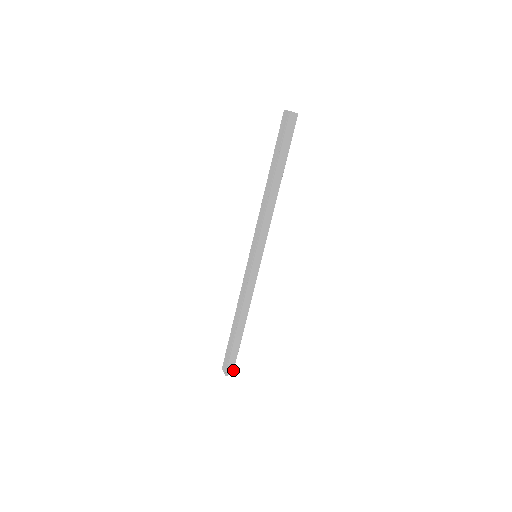
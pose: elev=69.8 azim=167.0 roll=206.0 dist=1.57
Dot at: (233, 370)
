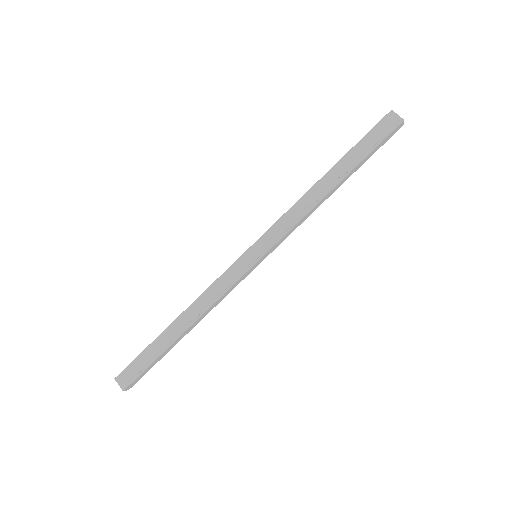
Dot at: (134, 384)
